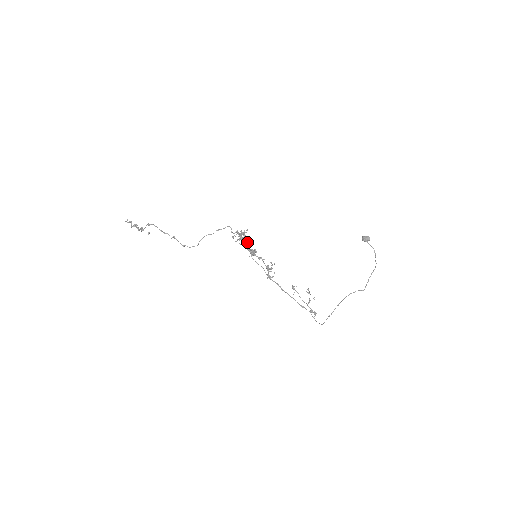
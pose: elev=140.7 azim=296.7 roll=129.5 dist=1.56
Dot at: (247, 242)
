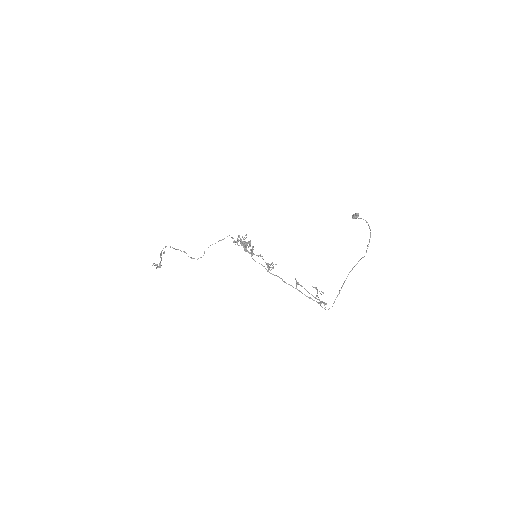
Dot at: (246, 243)
